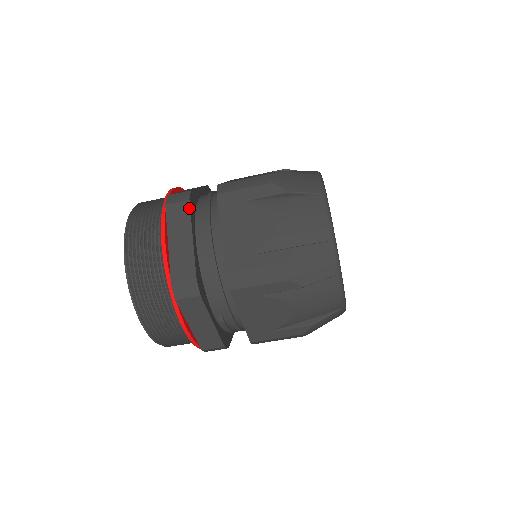
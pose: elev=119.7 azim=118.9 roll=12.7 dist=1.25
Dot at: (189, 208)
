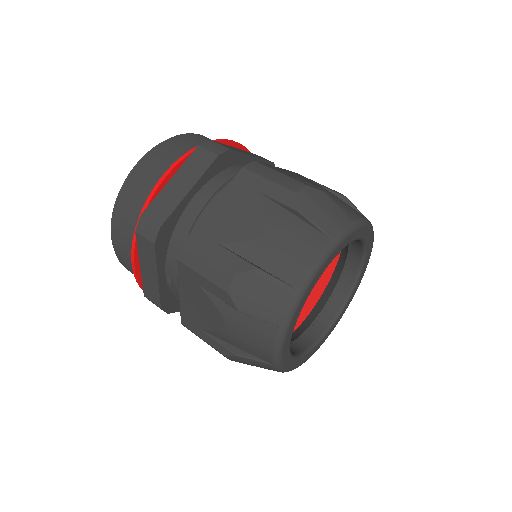
Dot at: (211, 162)
